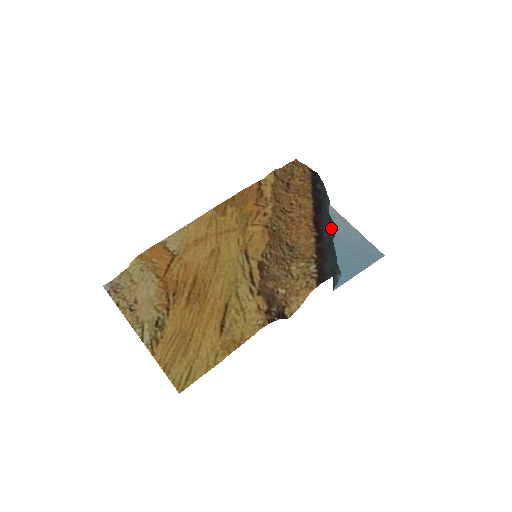
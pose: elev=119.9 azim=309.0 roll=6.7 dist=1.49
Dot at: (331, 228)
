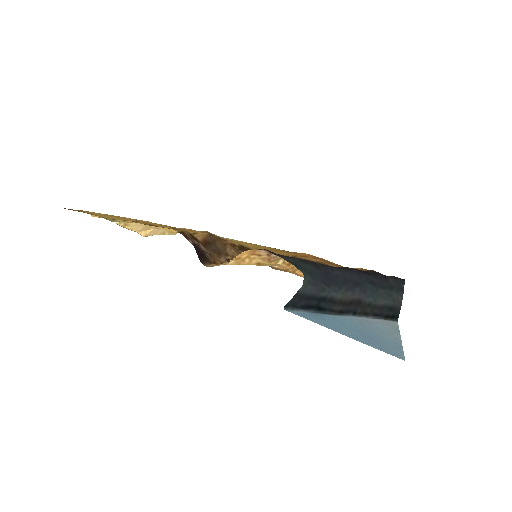
Dot at: (355, 282)
